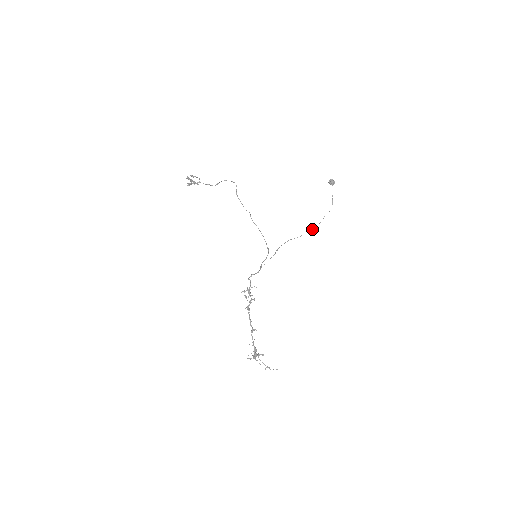
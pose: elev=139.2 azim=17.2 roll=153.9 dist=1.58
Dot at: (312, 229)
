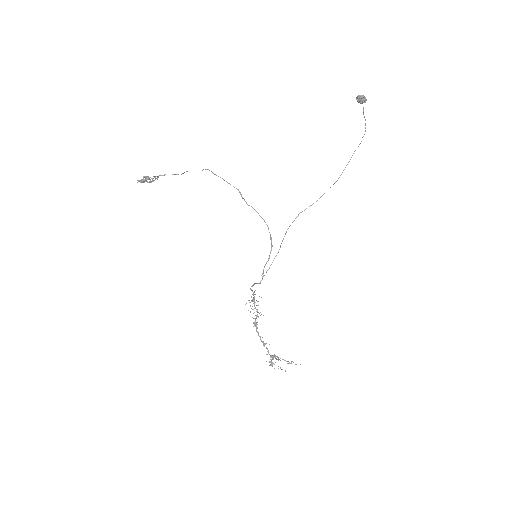
Dot at: (333, 184)
